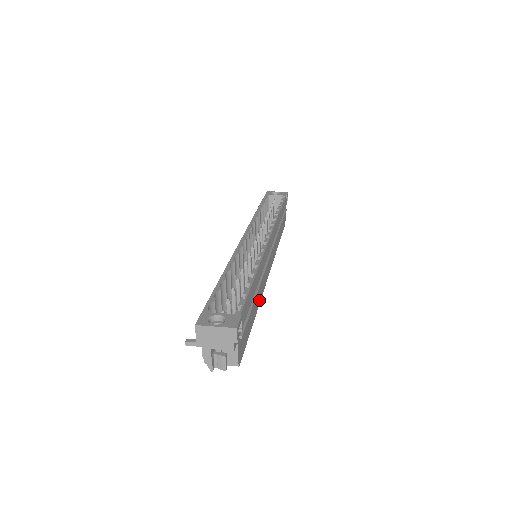
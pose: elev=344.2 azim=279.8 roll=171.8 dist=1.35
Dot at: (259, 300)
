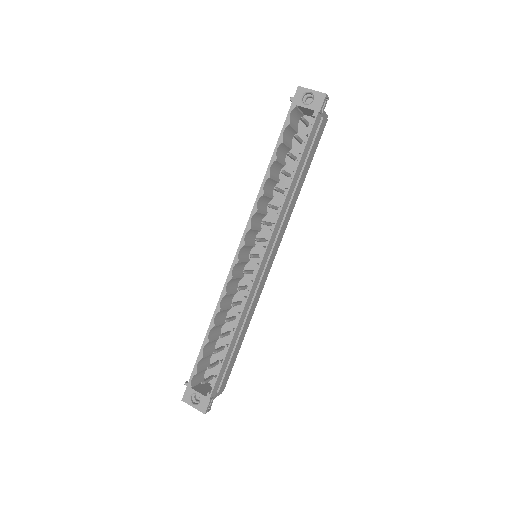
Dot at: (251, 315)
